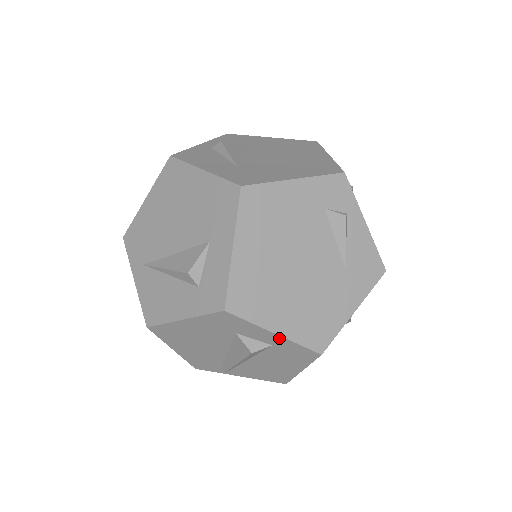
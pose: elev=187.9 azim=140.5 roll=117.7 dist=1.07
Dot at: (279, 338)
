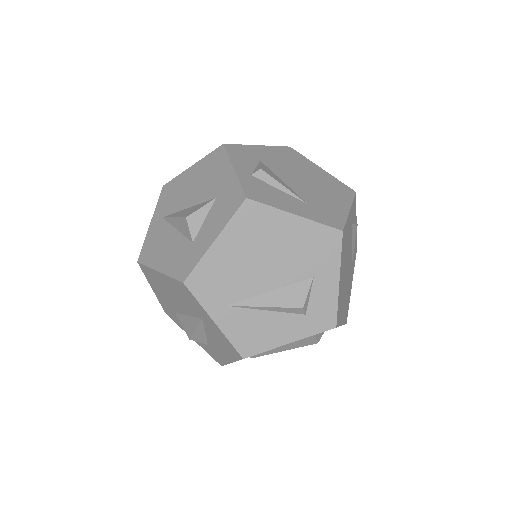
Dot at: occluded
